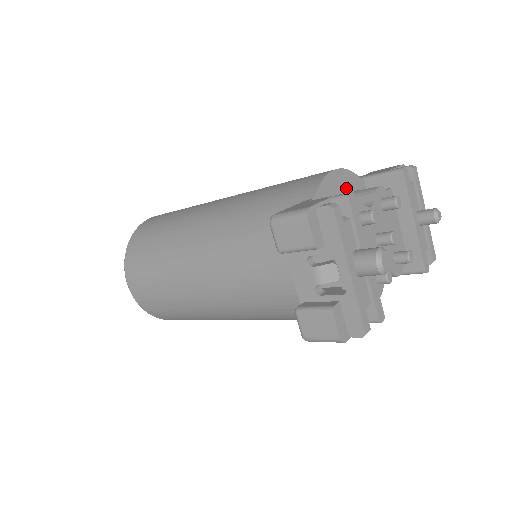
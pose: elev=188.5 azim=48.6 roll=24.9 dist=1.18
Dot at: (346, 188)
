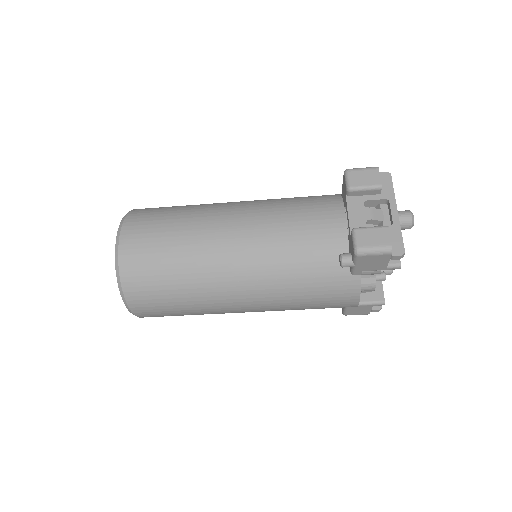
Dot at: occluded
